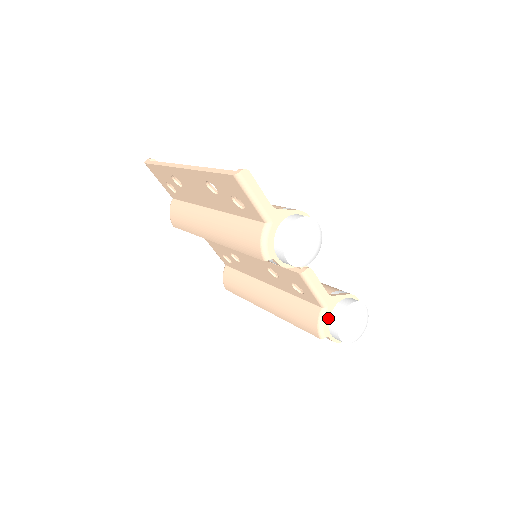
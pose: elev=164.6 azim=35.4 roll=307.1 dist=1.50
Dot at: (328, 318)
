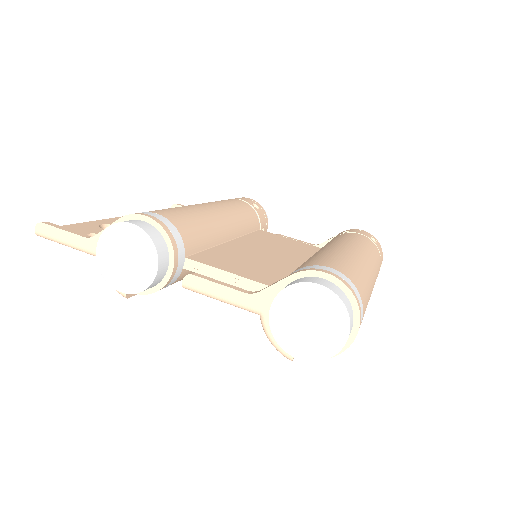
Dot at: occluded
